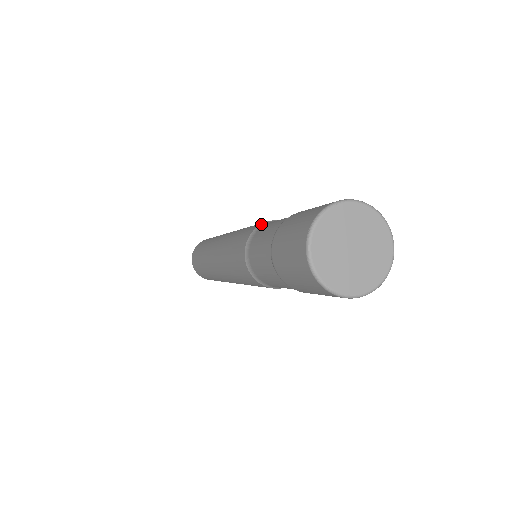
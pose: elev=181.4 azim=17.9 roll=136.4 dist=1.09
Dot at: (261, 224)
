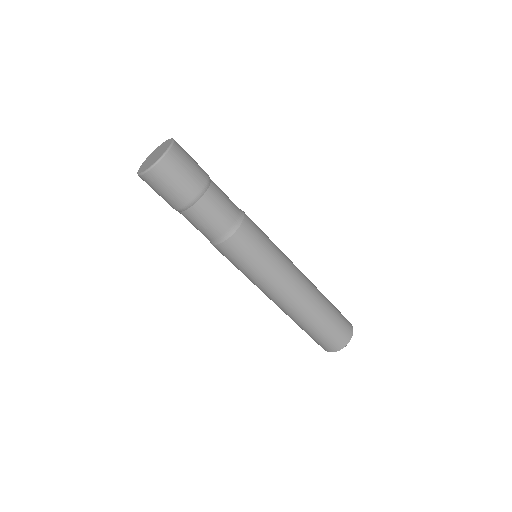
Dot at: occluded
